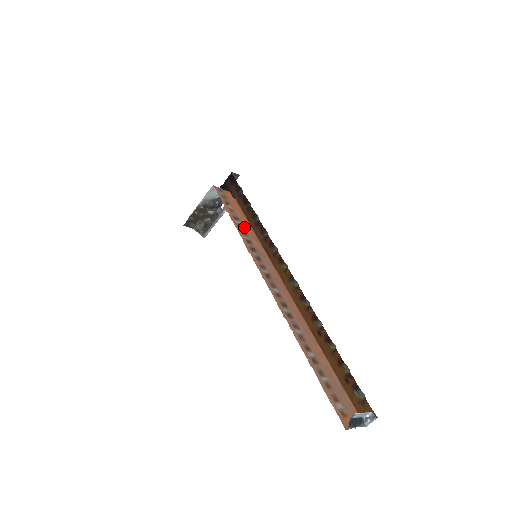
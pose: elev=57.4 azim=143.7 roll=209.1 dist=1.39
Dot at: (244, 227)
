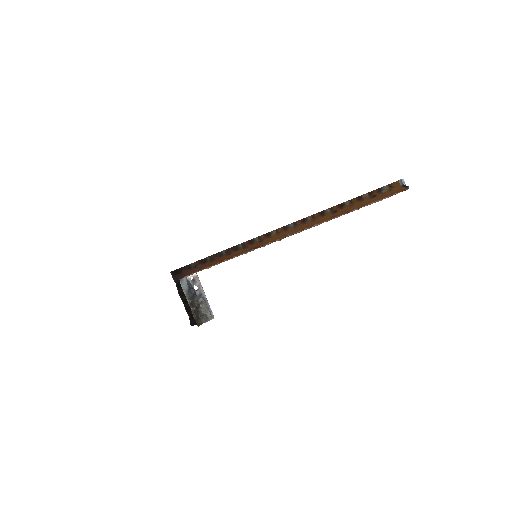
Dot at: occluded
